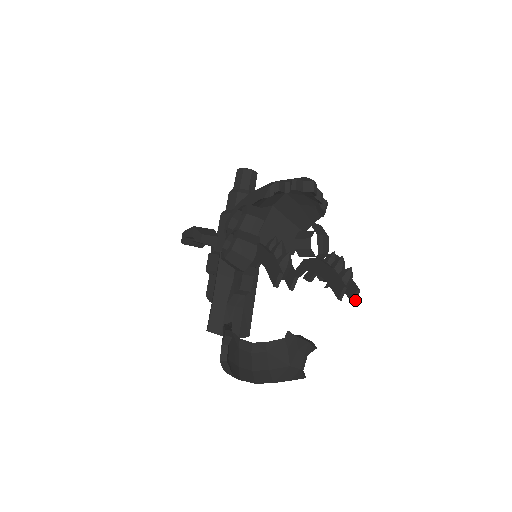
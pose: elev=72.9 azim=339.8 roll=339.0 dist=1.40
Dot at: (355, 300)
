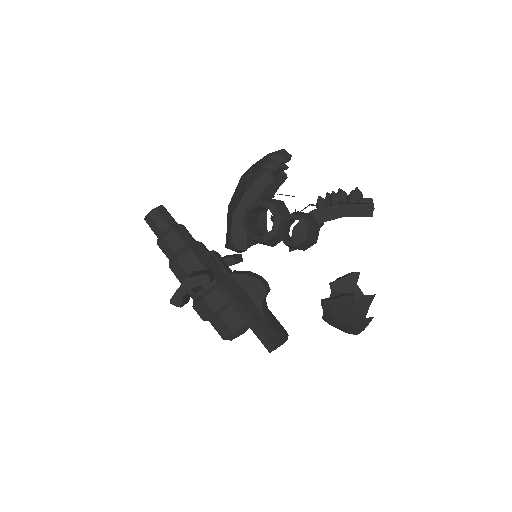
Dot at: occluded
